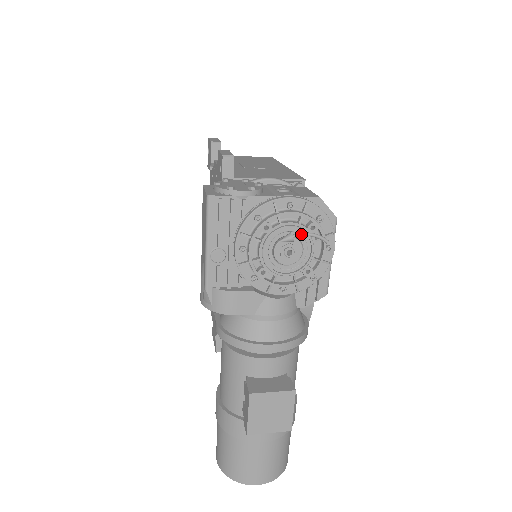
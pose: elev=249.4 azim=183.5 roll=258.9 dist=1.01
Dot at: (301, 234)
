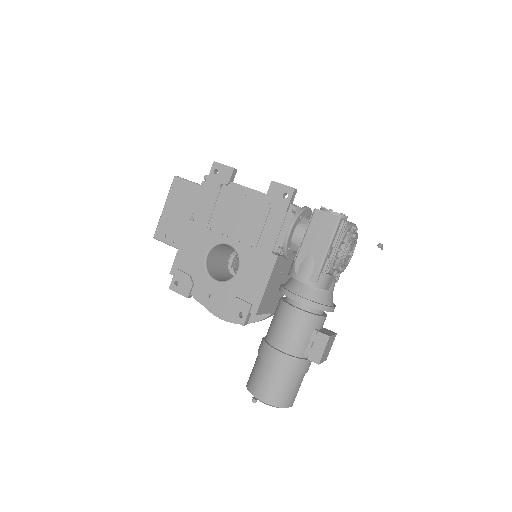
Dot at: (382, 245)
